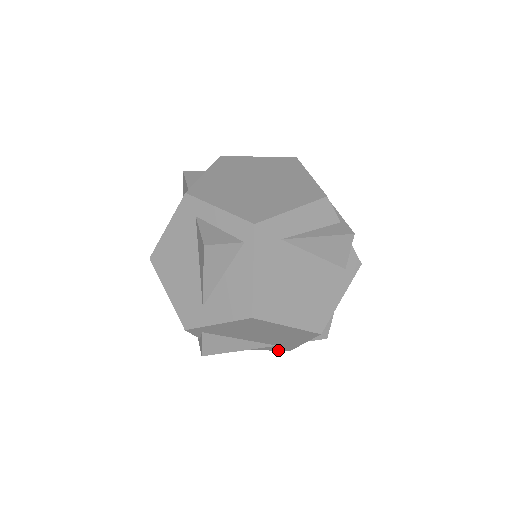
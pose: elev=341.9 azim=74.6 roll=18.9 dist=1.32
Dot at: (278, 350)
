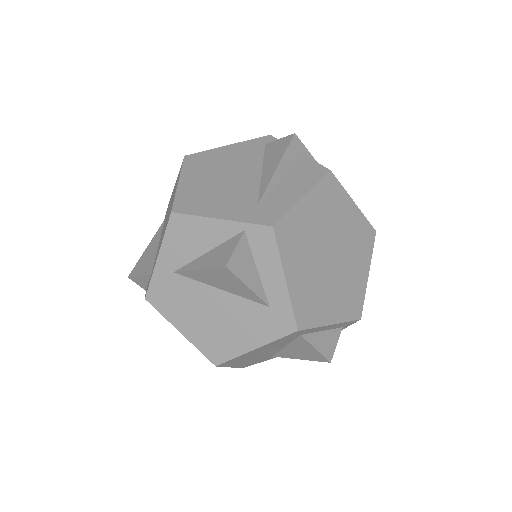
Dot at: occluded
